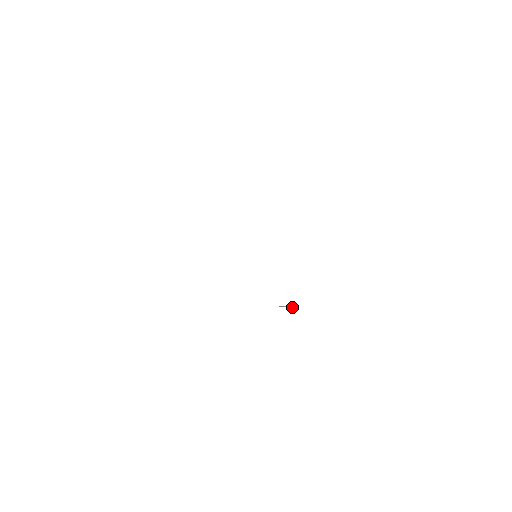
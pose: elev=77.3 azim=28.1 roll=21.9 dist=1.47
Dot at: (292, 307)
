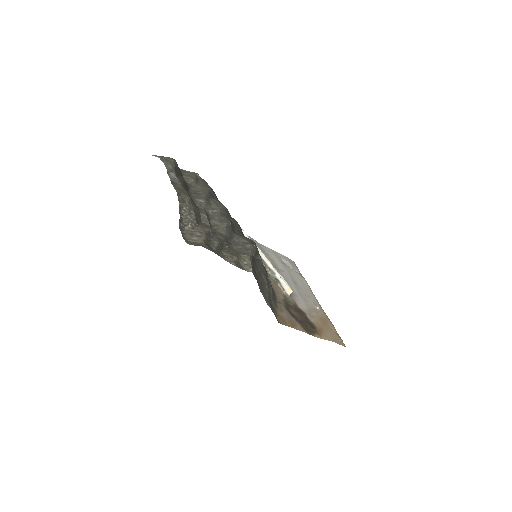
Dot at: (288, 291)
